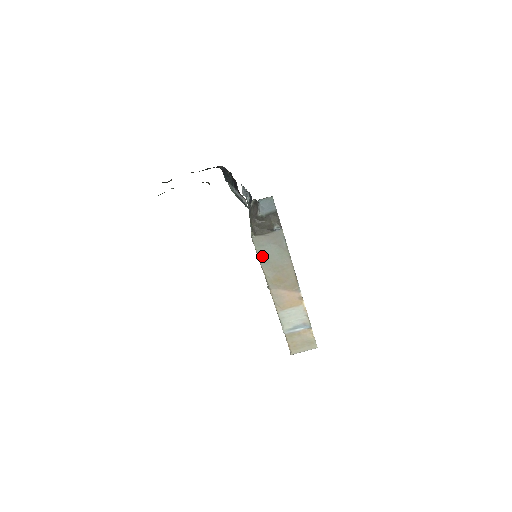
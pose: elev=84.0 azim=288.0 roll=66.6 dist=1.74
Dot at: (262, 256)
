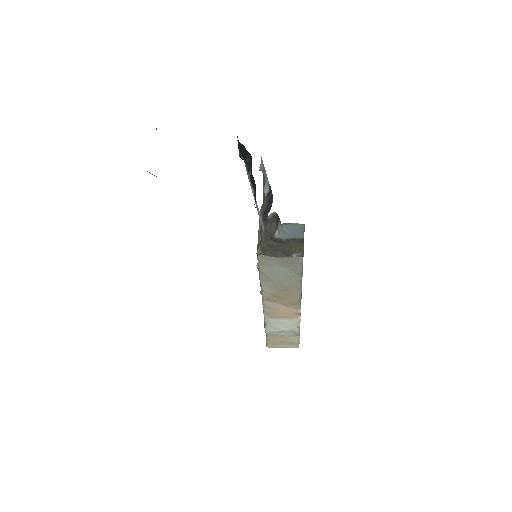
Dot at: (264, 274)
